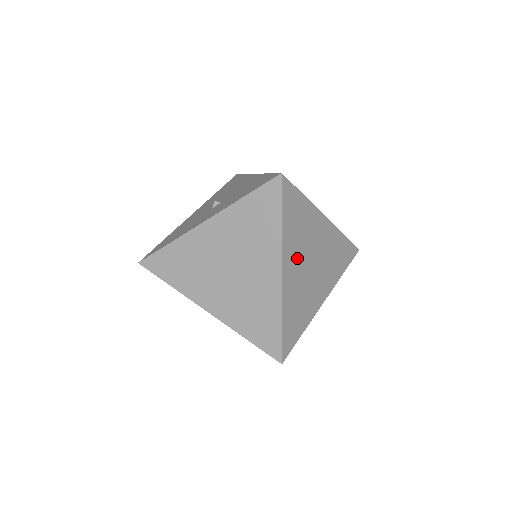
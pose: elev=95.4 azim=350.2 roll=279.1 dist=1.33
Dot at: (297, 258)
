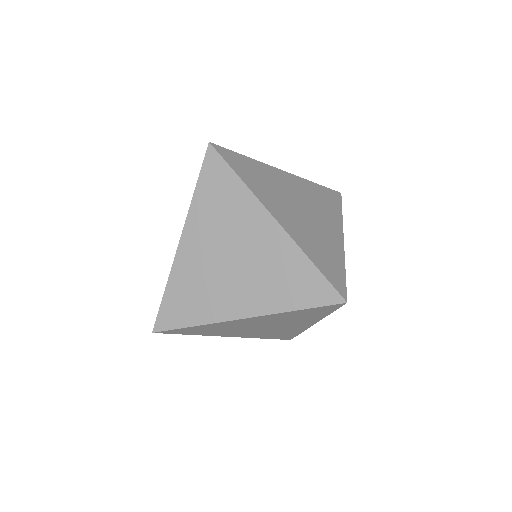
Dot at: (282, 206)
